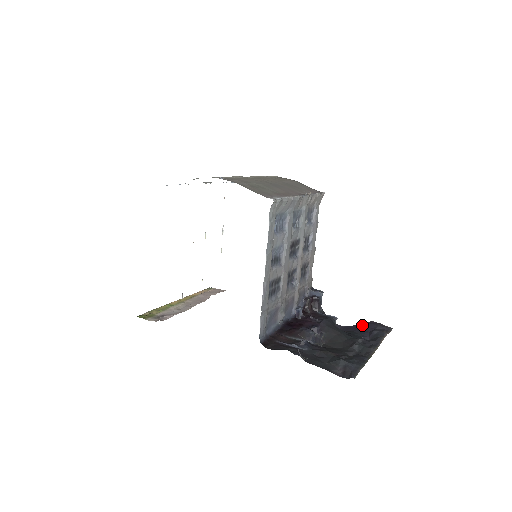
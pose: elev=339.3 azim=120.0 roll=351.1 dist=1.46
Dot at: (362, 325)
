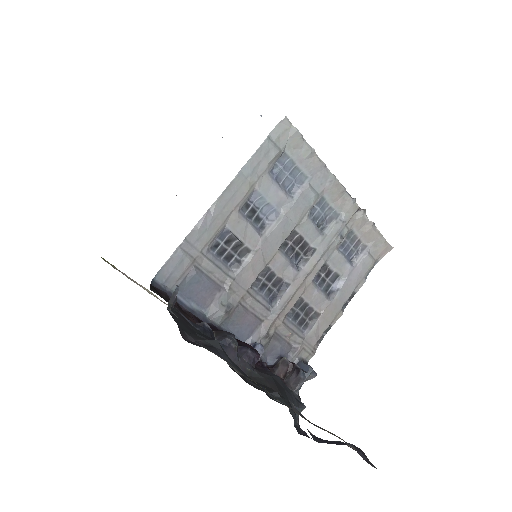
Dot at: occluded
